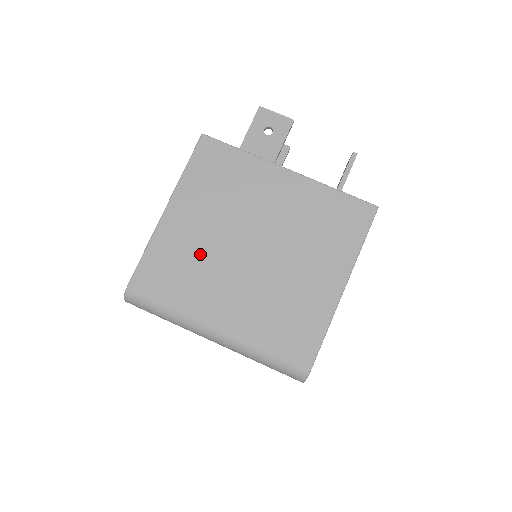
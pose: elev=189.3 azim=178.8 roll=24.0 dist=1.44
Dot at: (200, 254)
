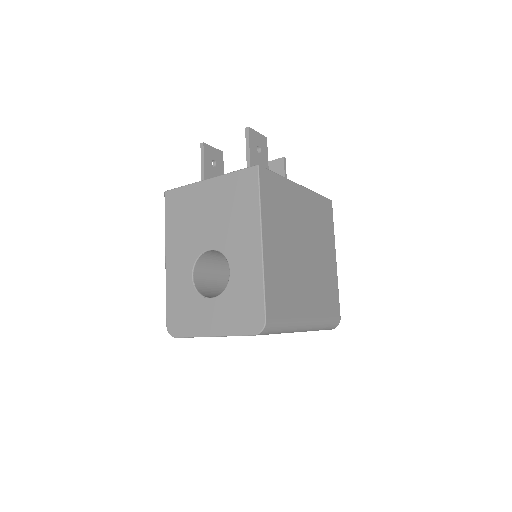
Dot at: (288, 270)
